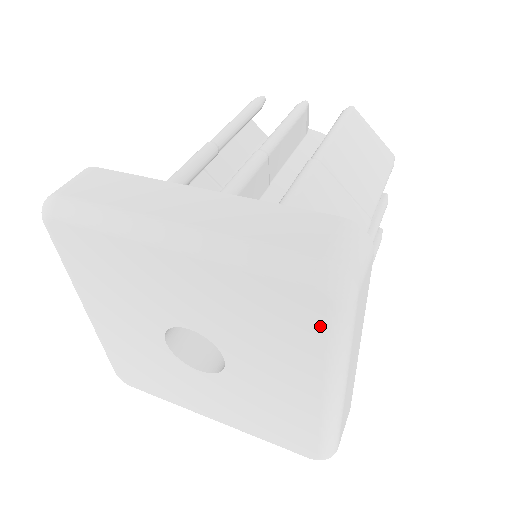
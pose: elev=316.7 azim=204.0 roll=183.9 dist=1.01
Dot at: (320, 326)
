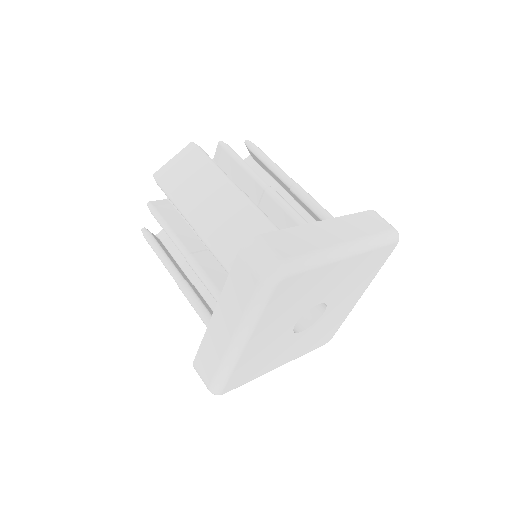
Dot at: (385, 260)
